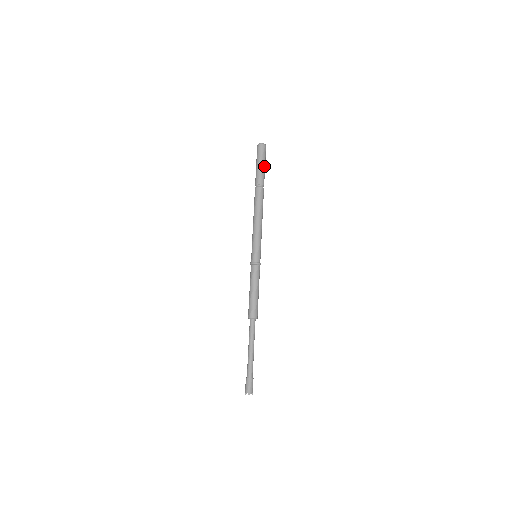
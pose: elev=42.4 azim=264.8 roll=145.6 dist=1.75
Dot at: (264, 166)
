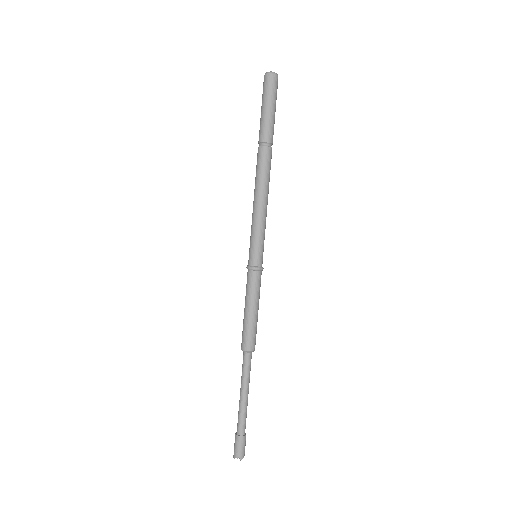
Dot at: occluded
